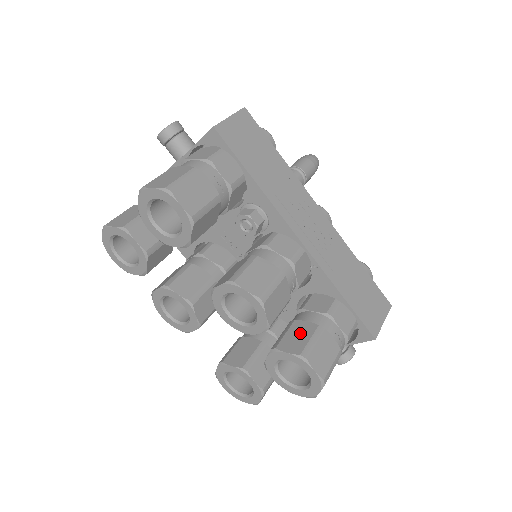
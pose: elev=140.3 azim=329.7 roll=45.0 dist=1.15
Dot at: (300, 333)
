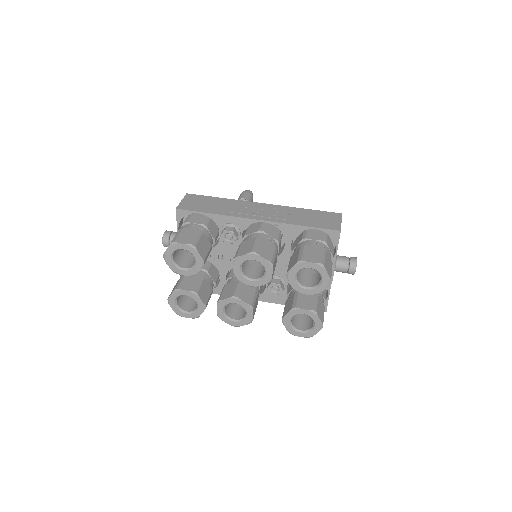
Dot at: (294, 257)
